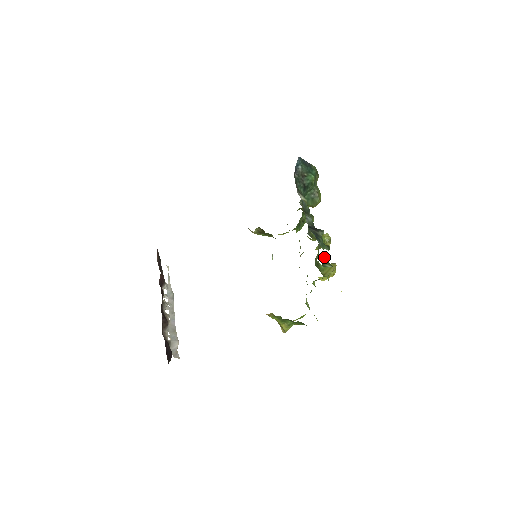
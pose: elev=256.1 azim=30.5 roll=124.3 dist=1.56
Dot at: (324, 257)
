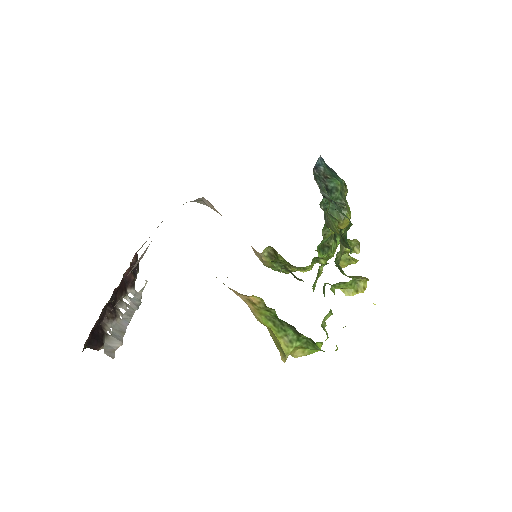
Dot at: (345, 242)
